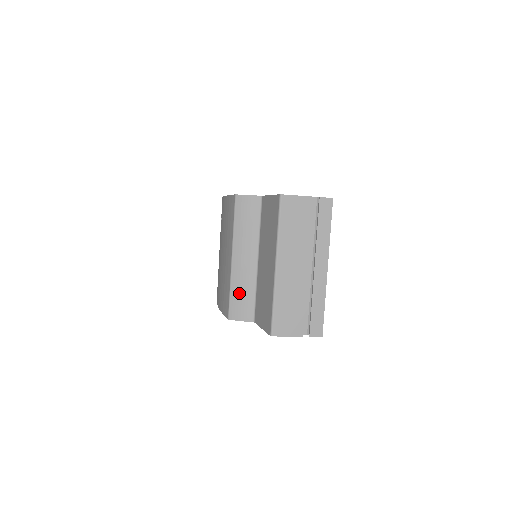
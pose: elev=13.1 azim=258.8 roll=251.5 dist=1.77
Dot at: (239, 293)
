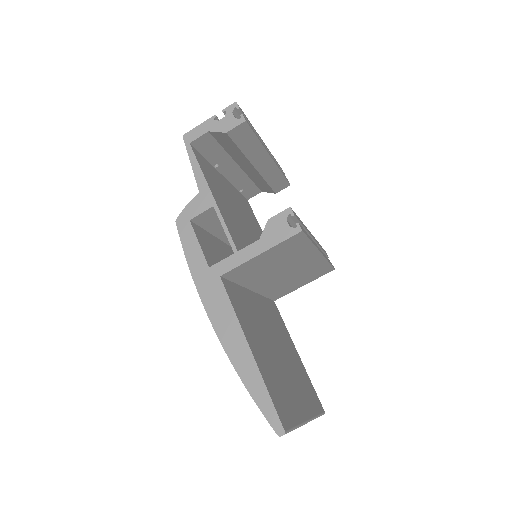
Dot at: occluded
